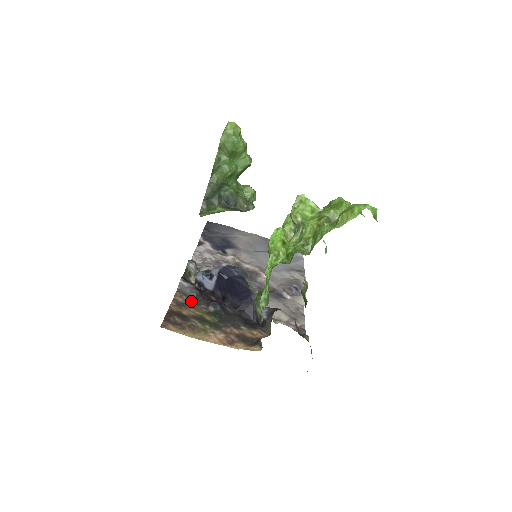
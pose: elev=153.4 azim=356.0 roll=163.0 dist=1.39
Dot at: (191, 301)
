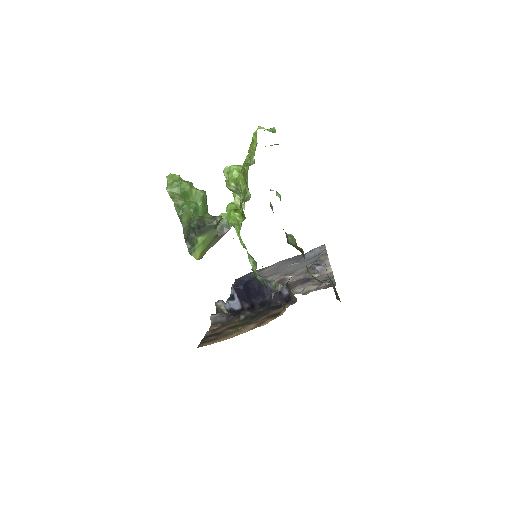
Dot at: (224, 323)
